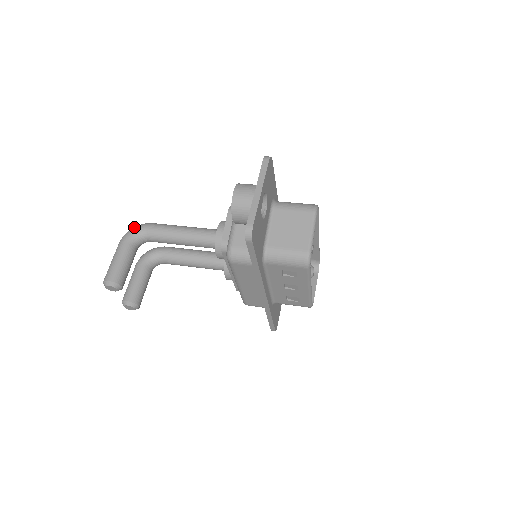
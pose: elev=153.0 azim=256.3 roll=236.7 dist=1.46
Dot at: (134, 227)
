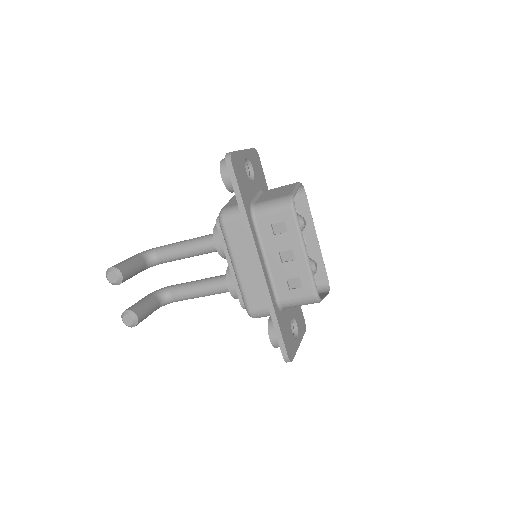
Dot at: occluded
